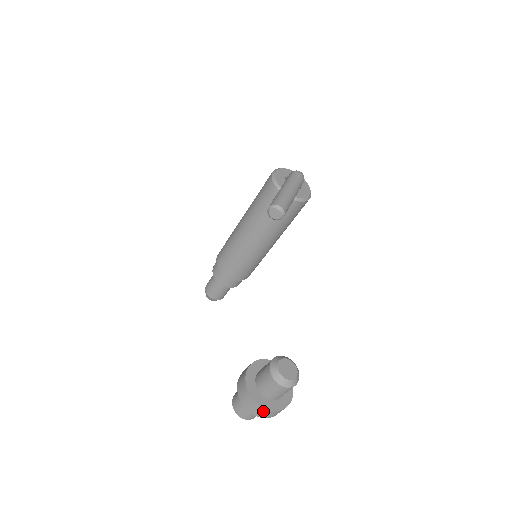
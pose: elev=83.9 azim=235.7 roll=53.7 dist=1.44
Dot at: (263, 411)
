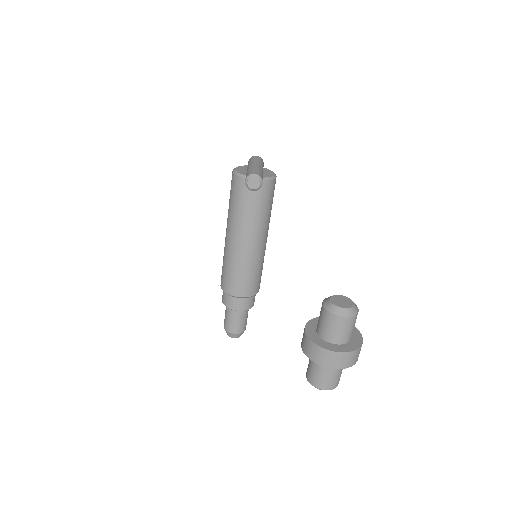
Dot at: (342, 357)
